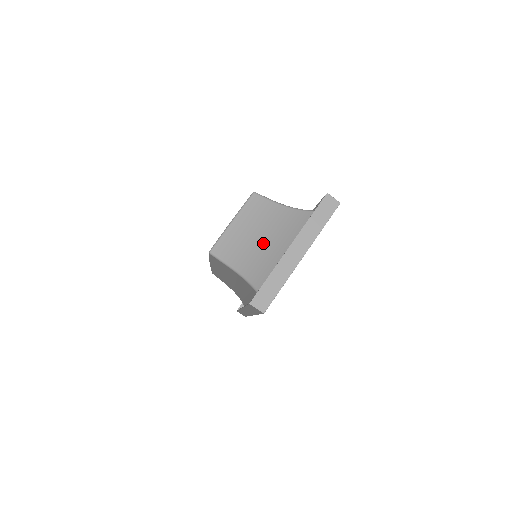
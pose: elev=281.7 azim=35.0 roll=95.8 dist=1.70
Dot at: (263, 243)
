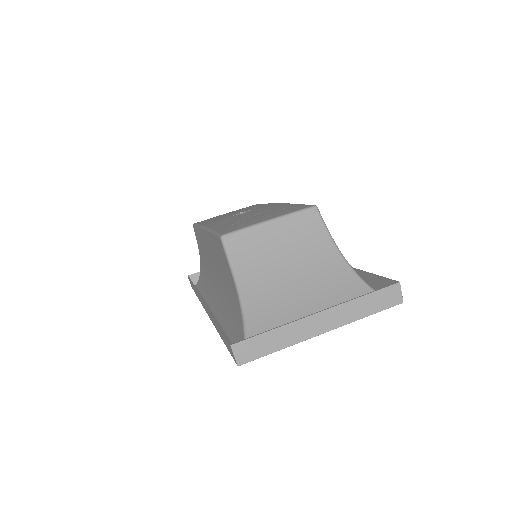
Dot at: (288, 275)
